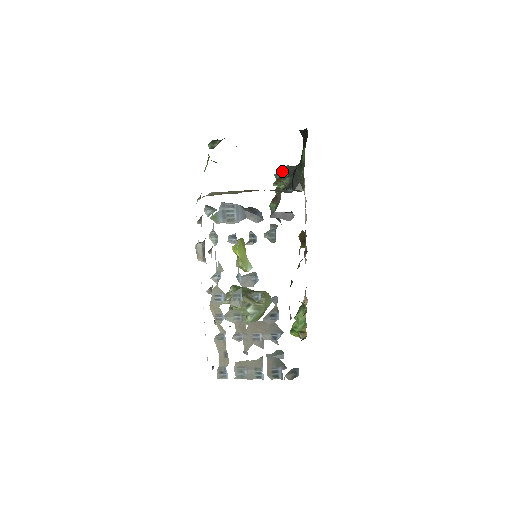
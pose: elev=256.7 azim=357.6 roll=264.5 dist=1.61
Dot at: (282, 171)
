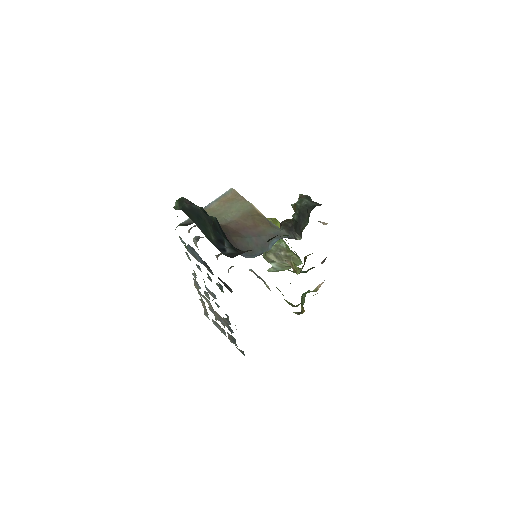
Dot at: (296, 205)
